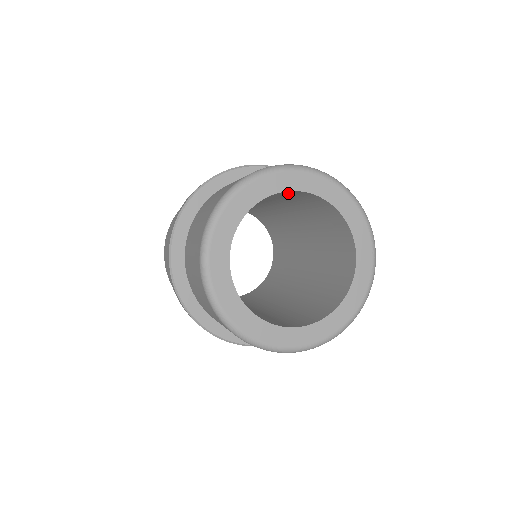
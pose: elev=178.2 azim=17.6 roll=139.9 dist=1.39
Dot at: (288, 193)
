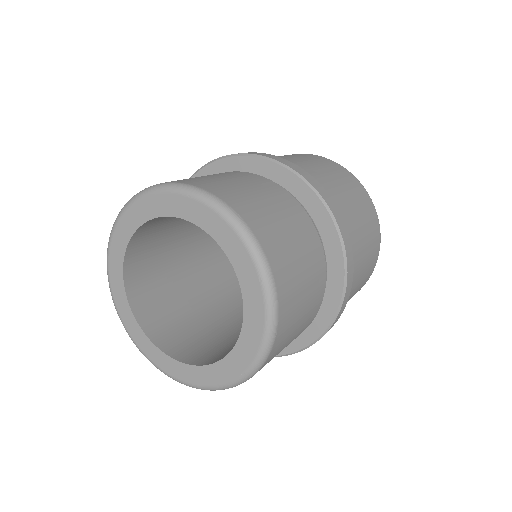
Dot at: occluded
